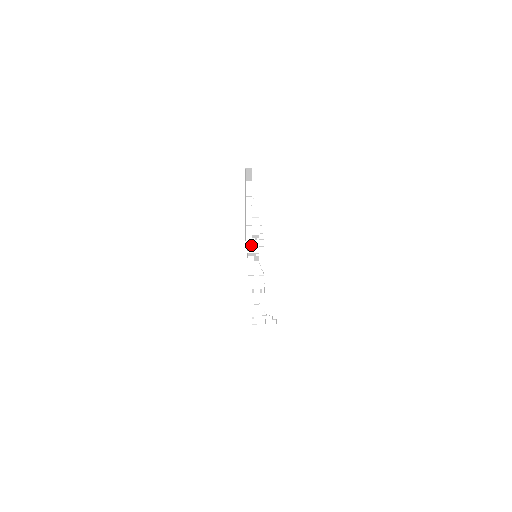
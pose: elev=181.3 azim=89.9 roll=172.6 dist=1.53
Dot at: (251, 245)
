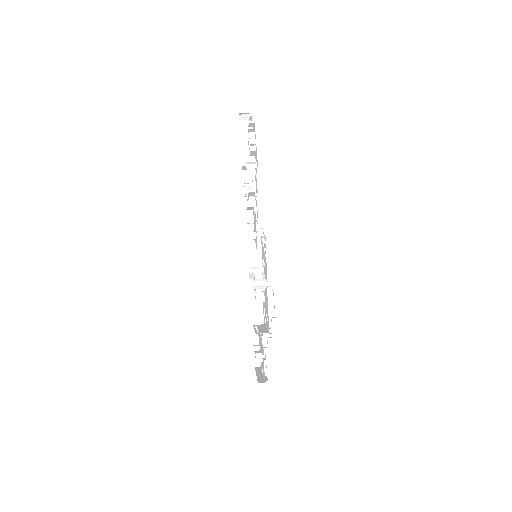
Dot at: occluded
